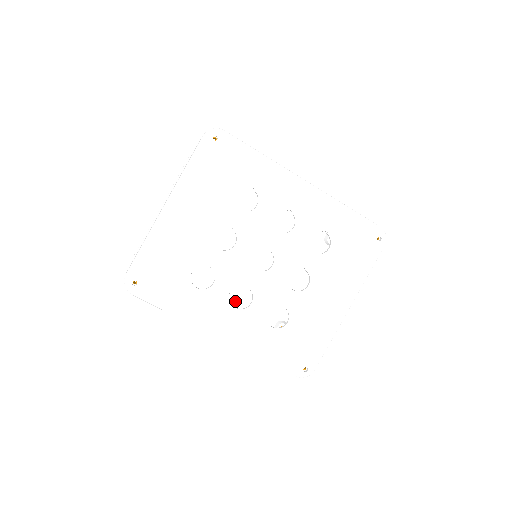
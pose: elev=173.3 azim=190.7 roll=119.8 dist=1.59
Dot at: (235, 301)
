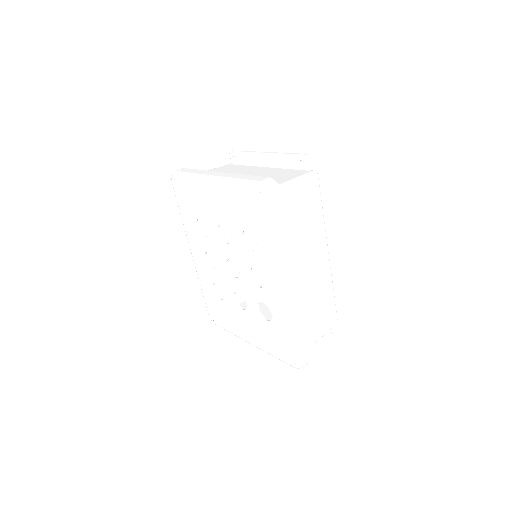
Dot at: (253, 244)
